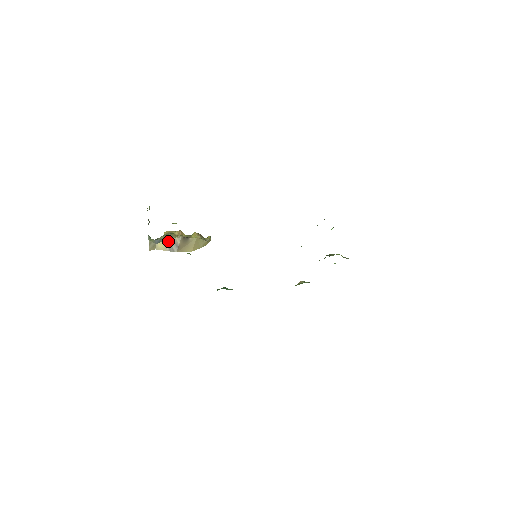
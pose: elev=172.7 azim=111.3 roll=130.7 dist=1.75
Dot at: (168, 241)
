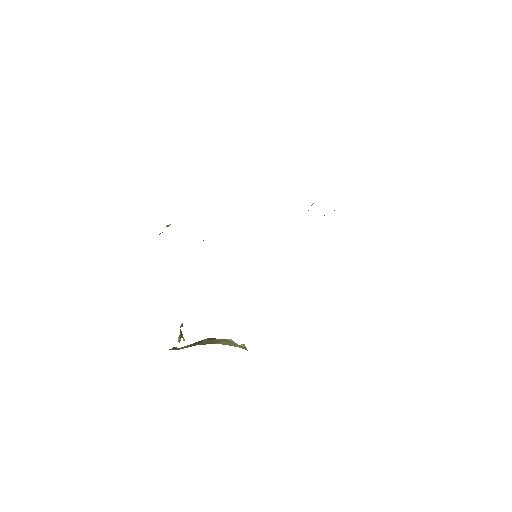
Dot at: (193, 344)
